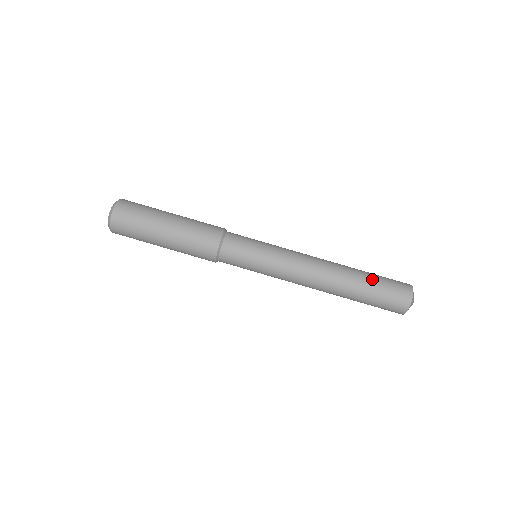
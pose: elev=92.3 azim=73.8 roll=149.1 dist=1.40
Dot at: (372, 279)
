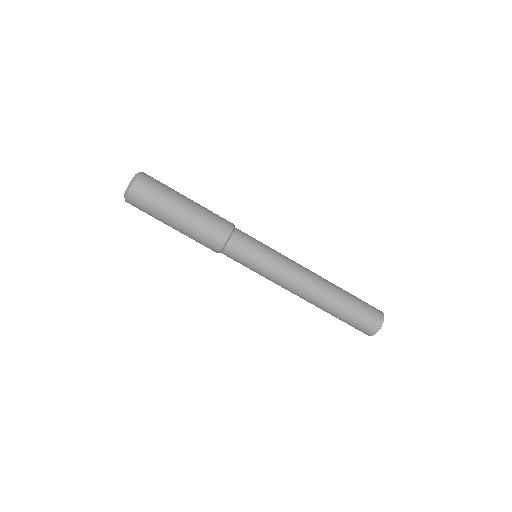
Dot at: (351, 305)
